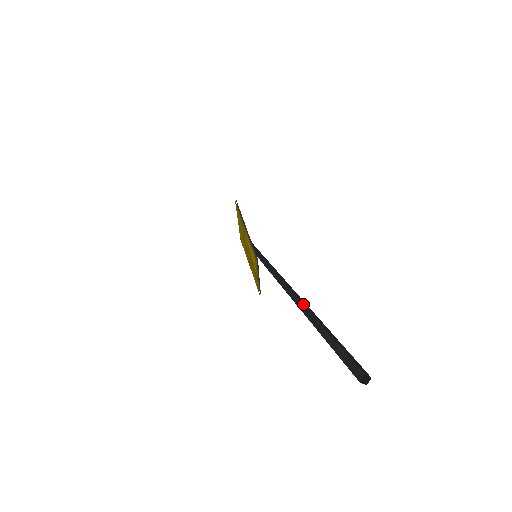
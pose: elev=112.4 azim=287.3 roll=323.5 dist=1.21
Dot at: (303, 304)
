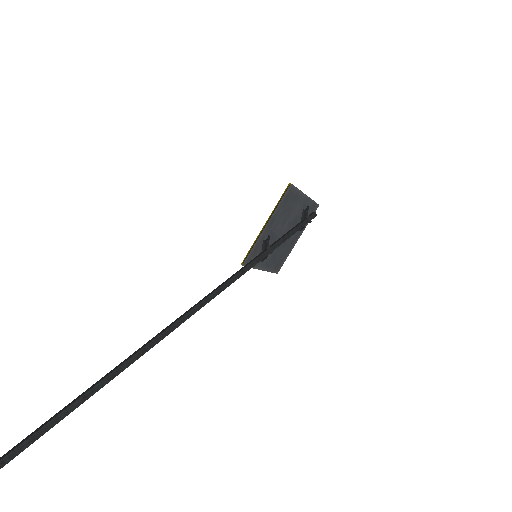
Dot at: (92, 387)
